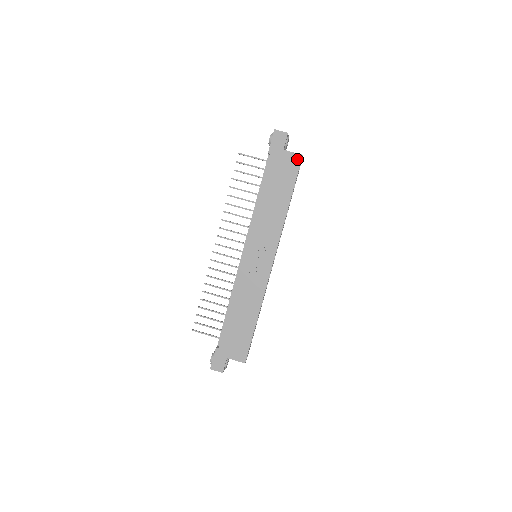
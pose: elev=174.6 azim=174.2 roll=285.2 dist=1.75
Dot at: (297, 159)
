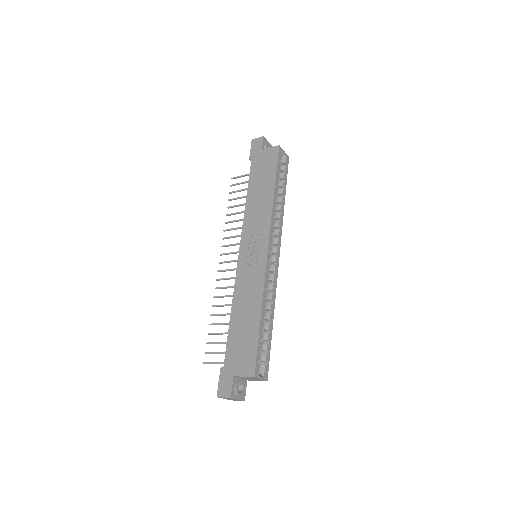
Dot at: (275, 151)
